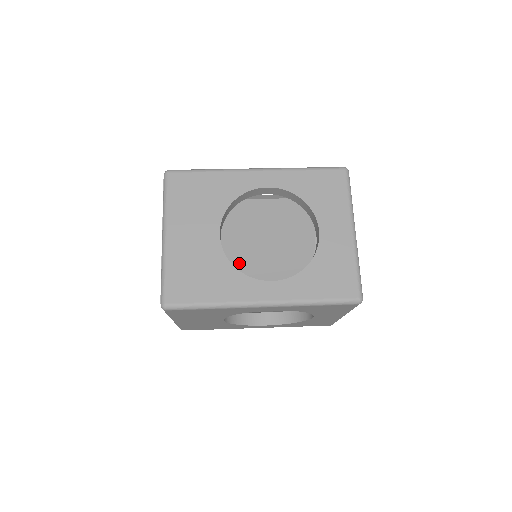
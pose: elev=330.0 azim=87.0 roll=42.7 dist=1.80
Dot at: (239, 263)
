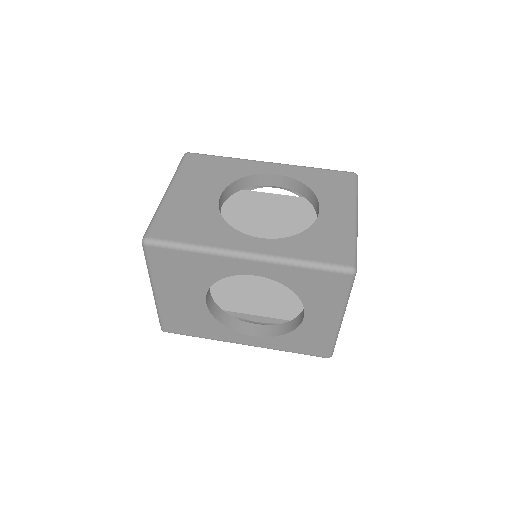
Dot at: occluded
